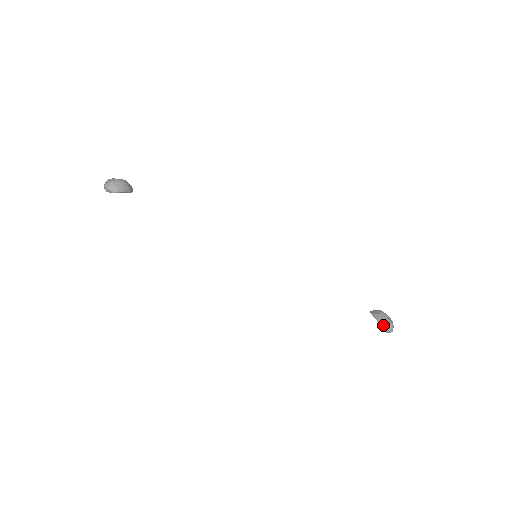
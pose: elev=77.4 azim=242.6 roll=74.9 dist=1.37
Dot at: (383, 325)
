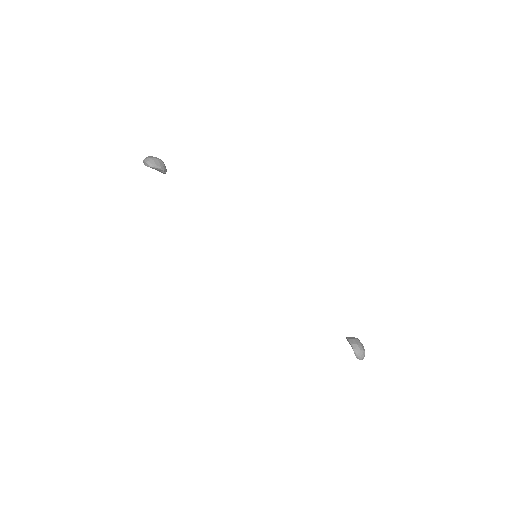
Dot at: (355, 349)
